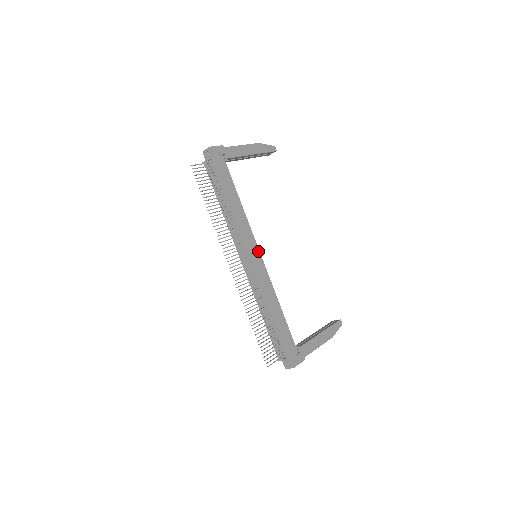
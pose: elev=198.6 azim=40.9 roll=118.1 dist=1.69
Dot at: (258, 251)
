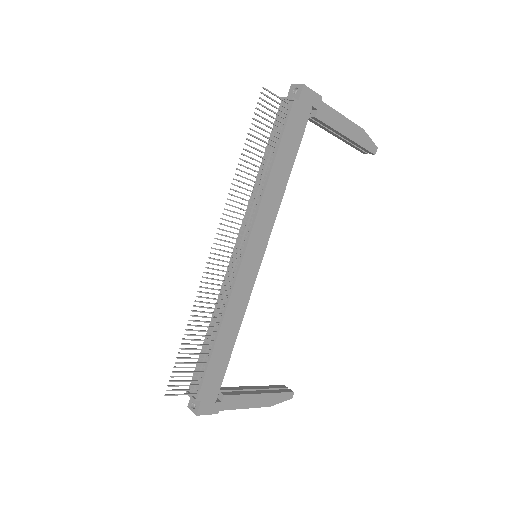
Dot at: (263, 252)
